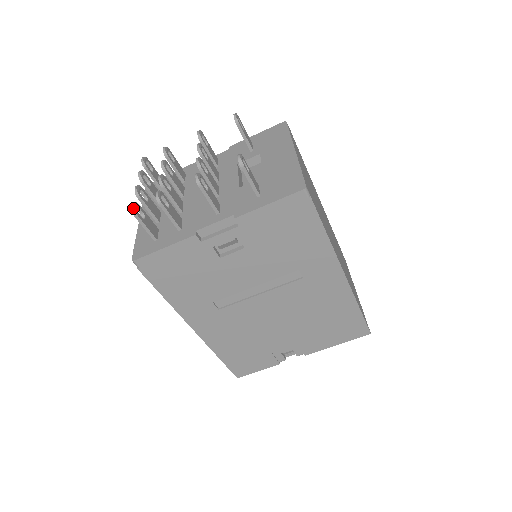
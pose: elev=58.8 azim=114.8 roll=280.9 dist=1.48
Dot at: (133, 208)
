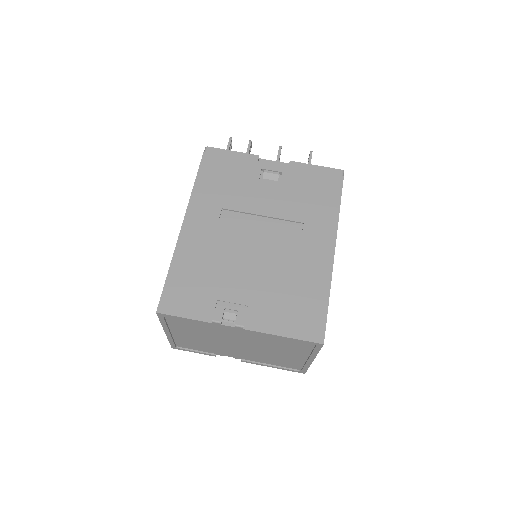
Dot at: occluded
